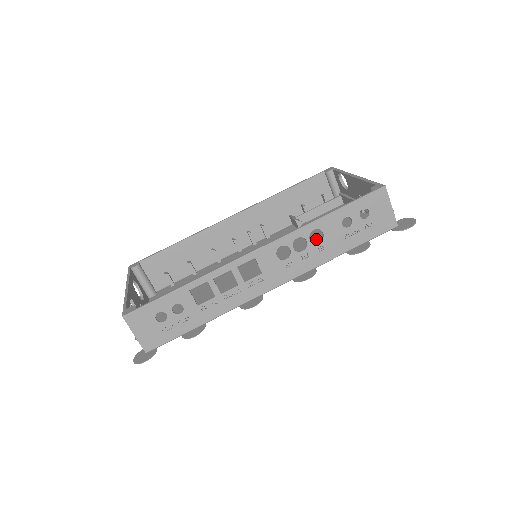
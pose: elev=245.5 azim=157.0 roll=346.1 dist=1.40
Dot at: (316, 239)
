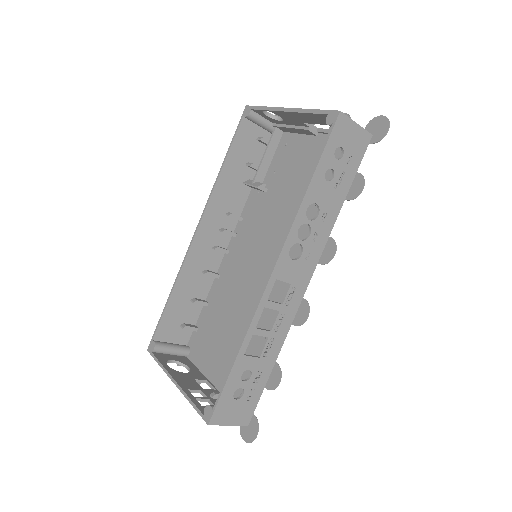
Dot at: (297, 197)
